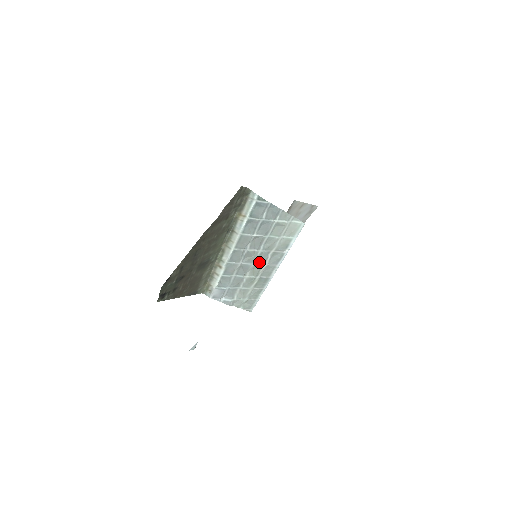
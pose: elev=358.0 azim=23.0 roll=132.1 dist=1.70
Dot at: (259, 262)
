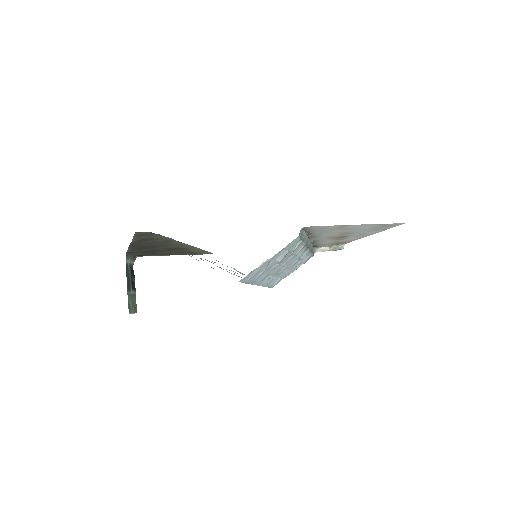
Dot at: occluded
